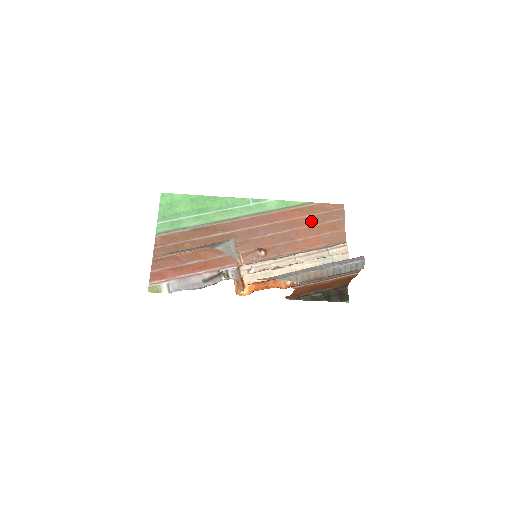
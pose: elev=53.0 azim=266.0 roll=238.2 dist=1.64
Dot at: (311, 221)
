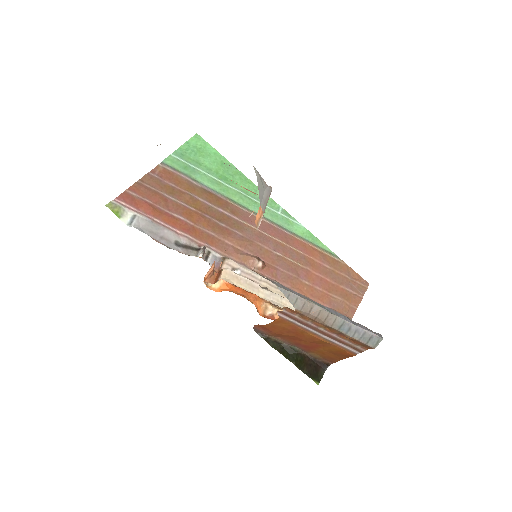
Dot at: (328, 274)
